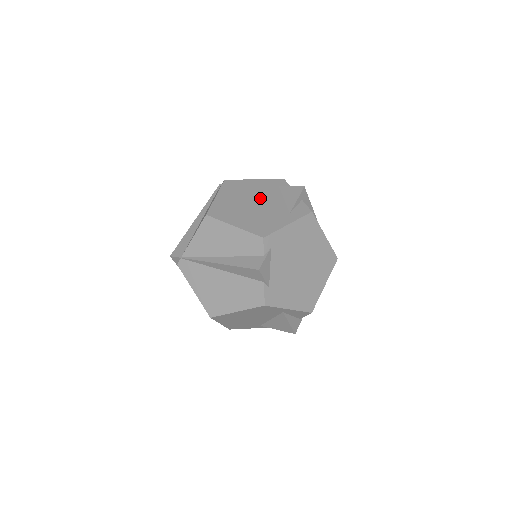
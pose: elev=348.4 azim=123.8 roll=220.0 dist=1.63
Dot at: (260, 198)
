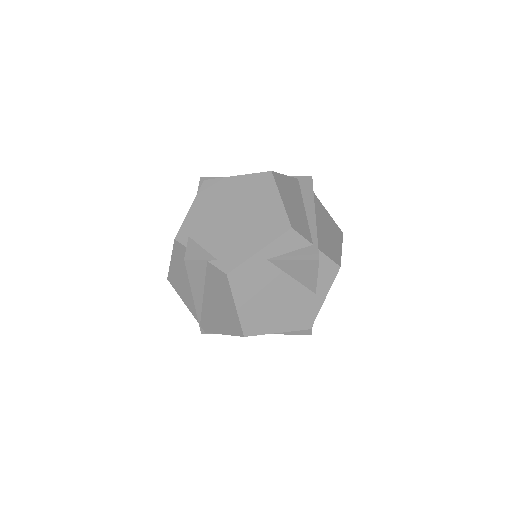
Dot at: occluded
